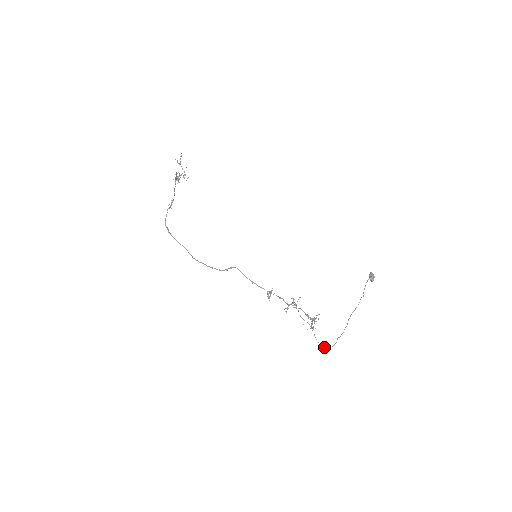
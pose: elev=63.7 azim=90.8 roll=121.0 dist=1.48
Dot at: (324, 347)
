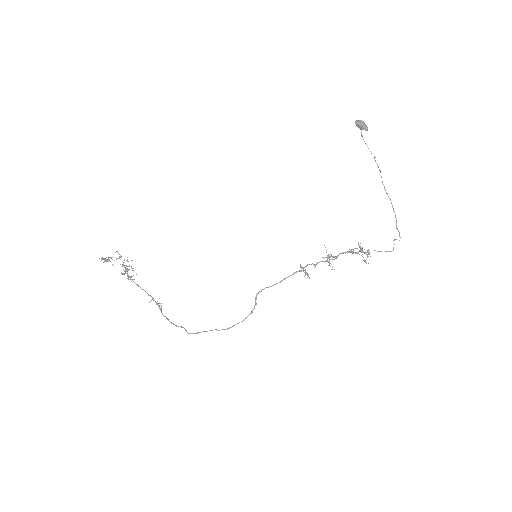
Dot at: (393, 248)
